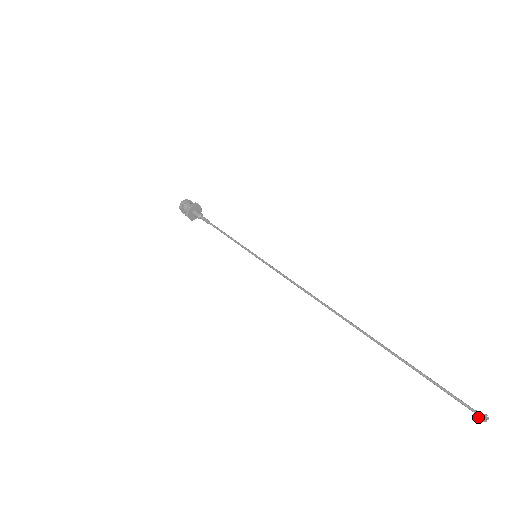
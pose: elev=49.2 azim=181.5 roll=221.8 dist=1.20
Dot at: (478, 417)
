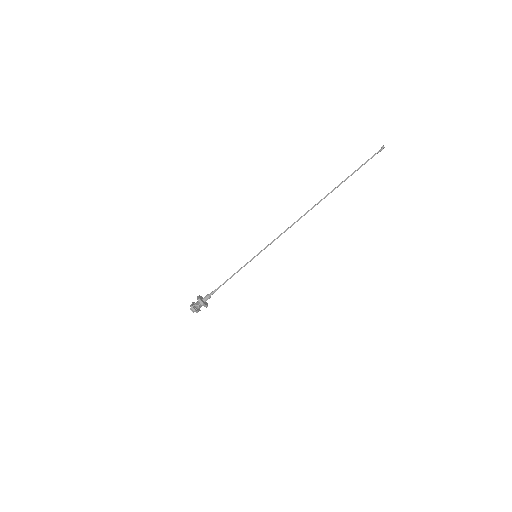
Dot at: (382, 149)
